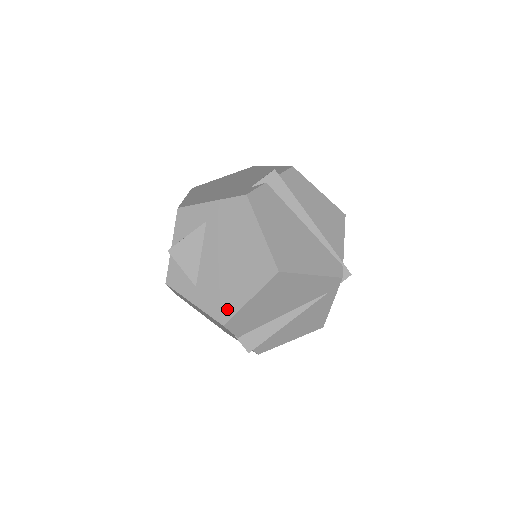
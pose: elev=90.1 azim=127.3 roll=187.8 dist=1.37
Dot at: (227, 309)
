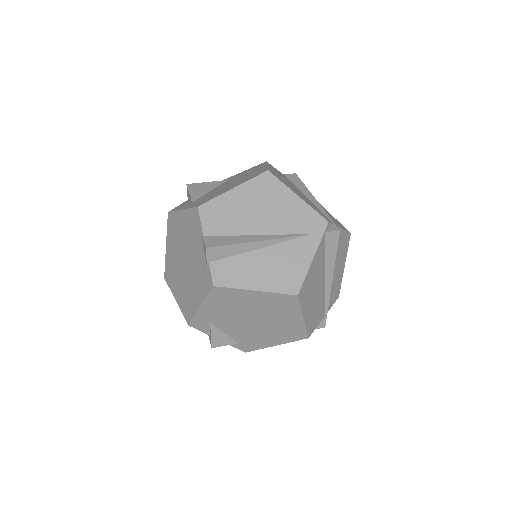
Dot at: (209, 199)
